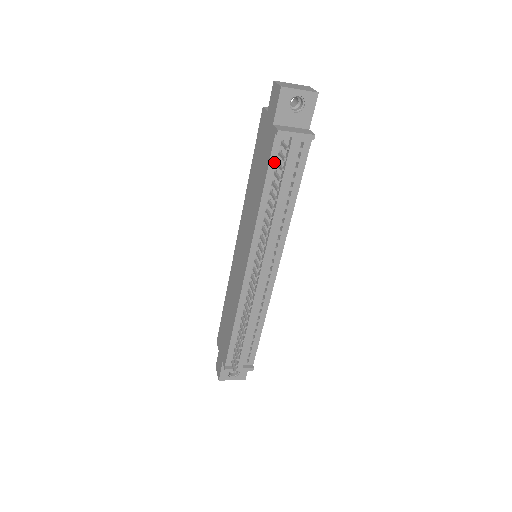
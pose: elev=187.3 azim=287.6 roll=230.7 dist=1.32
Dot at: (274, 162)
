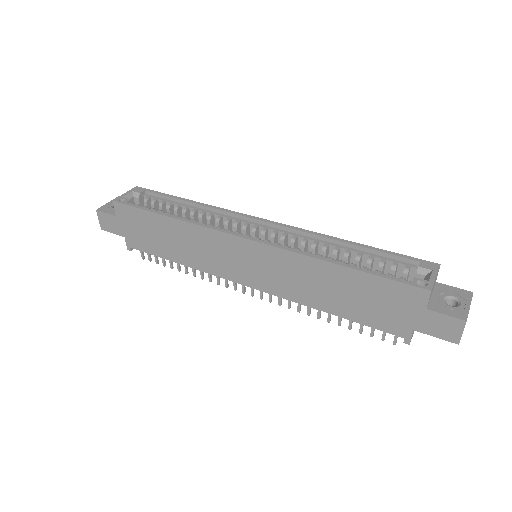
Dot at: (374, 324)
